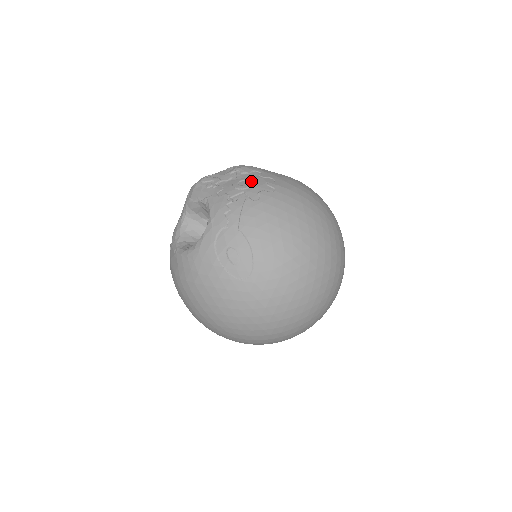
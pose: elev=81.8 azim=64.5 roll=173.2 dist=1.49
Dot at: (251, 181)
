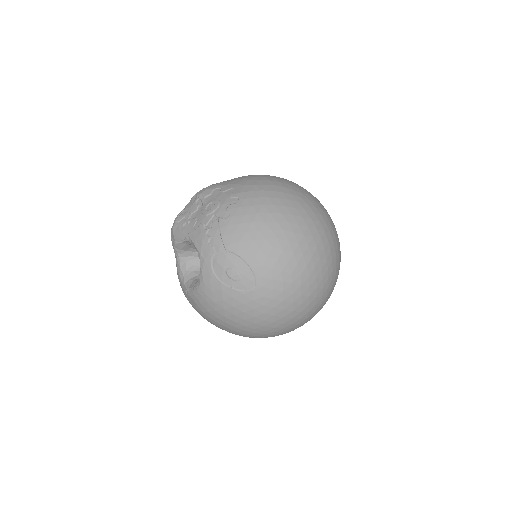
Dot at: (215, 202)
